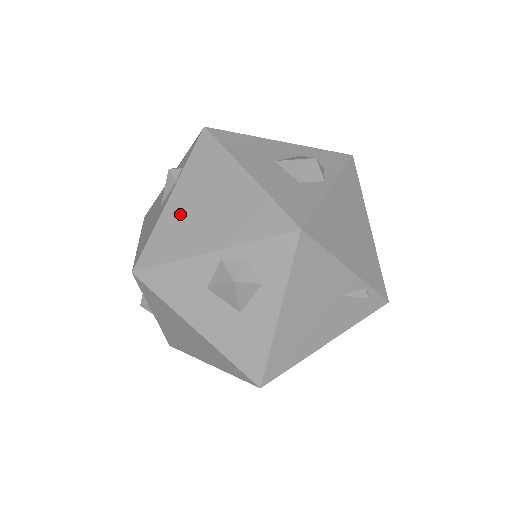
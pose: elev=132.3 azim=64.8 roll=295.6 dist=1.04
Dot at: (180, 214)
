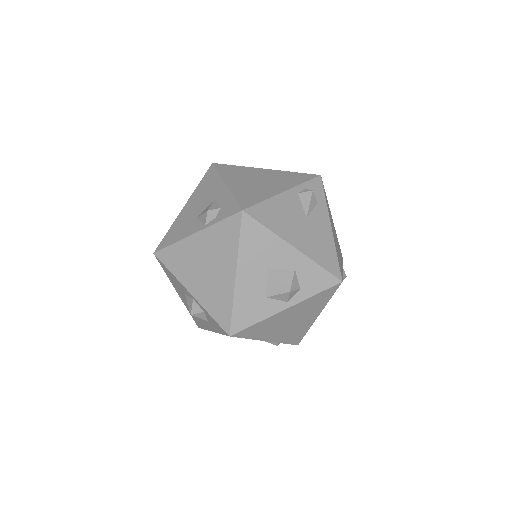
Dot at: (192, 252)
